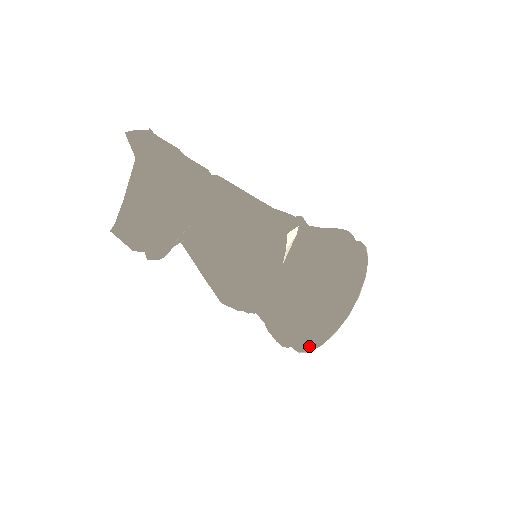
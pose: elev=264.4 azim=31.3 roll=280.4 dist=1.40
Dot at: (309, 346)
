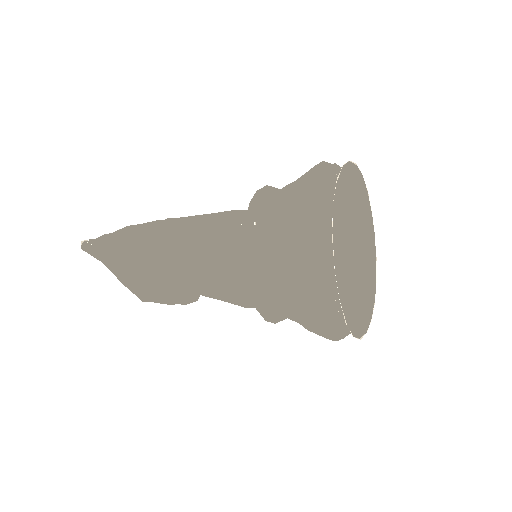
Dot at: occluded
